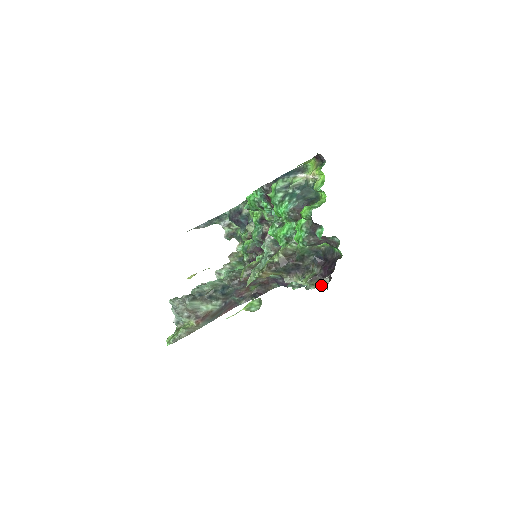
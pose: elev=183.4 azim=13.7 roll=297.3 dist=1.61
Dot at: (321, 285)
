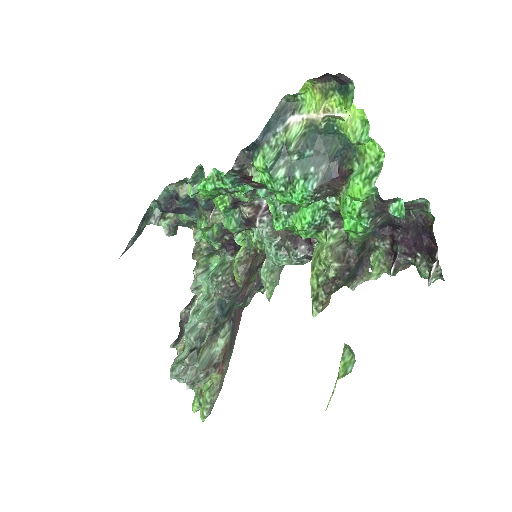
Dot at: (432, 280)
